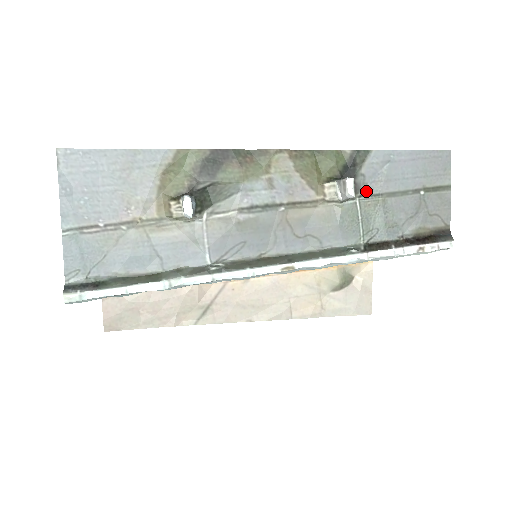
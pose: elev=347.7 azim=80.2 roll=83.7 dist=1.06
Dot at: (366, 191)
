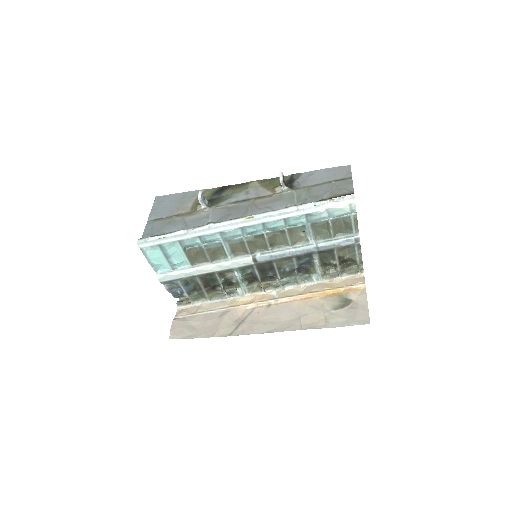
Dot at: (300, 187)
